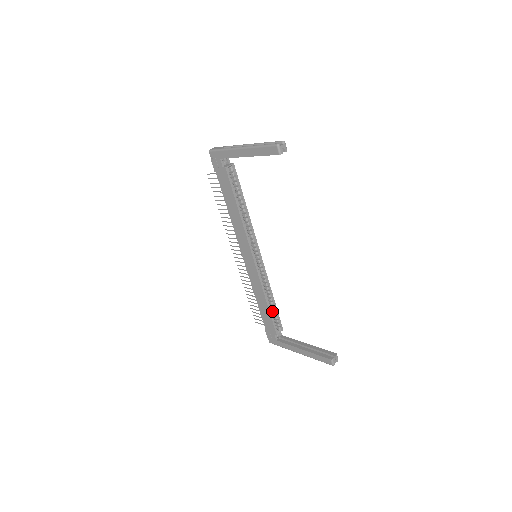
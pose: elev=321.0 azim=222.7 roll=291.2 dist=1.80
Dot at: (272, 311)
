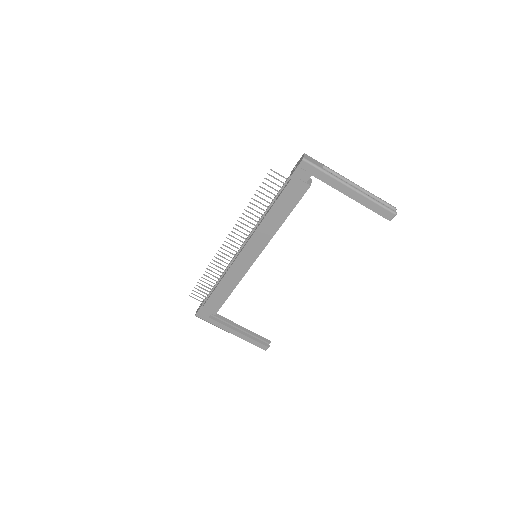
Dot at: occluded
